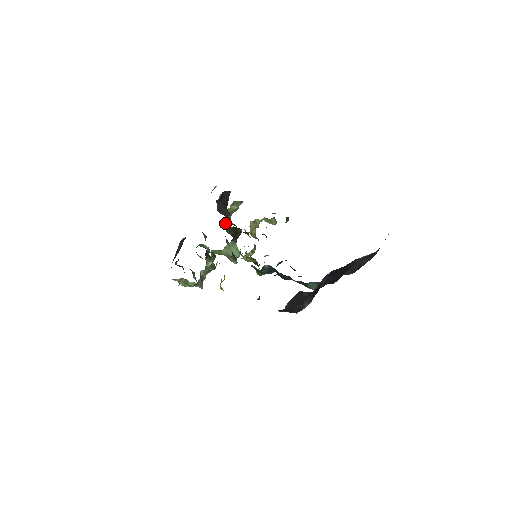
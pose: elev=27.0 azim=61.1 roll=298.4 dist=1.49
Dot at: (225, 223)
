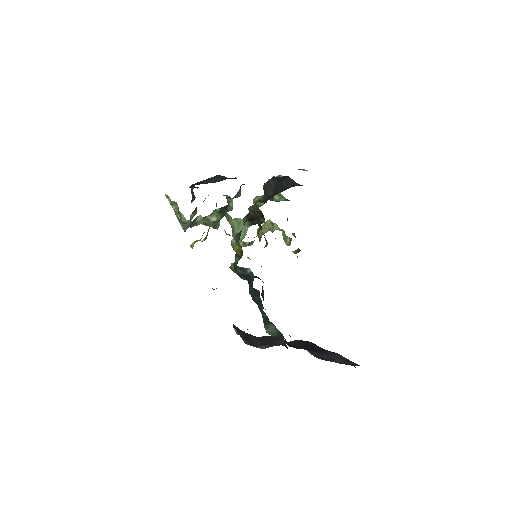
Dot at: (255, 200)
